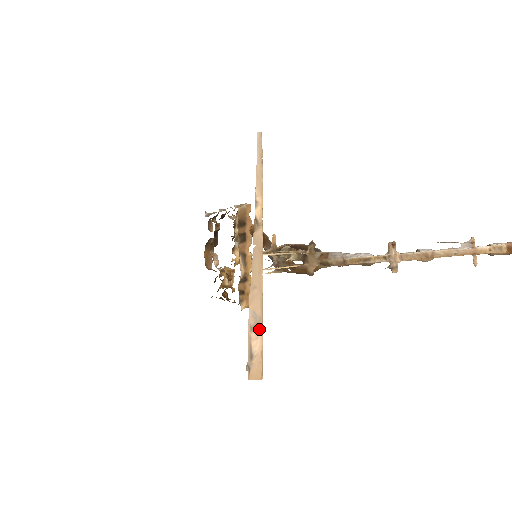
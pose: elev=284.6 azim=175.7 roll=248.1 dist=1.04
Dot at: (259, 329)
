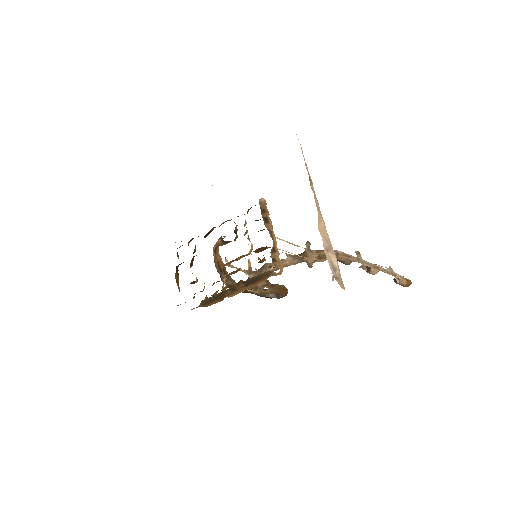
Dot at: (333, 250)
